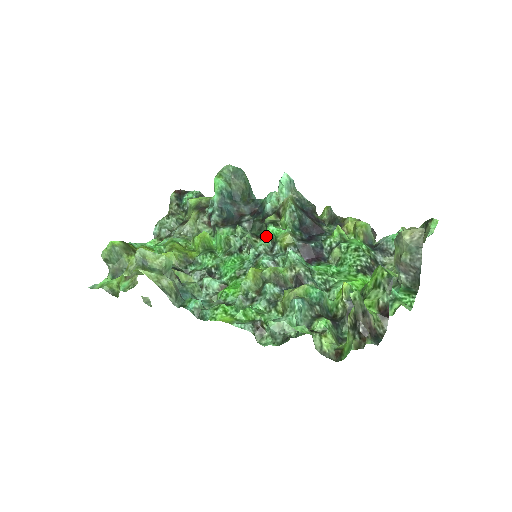
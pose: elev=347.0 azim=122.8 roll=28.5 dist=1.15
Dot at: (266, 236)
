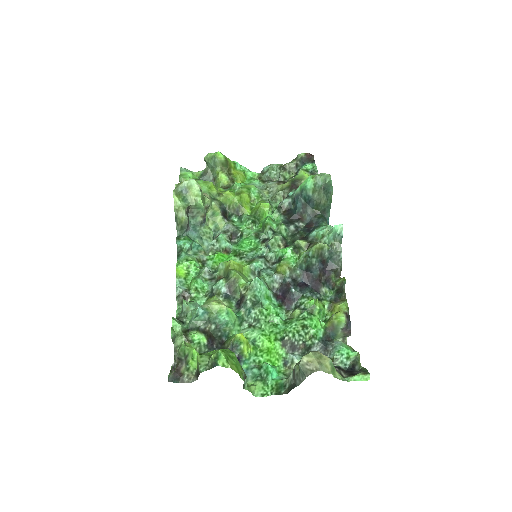
Dot at: (280, 251)
